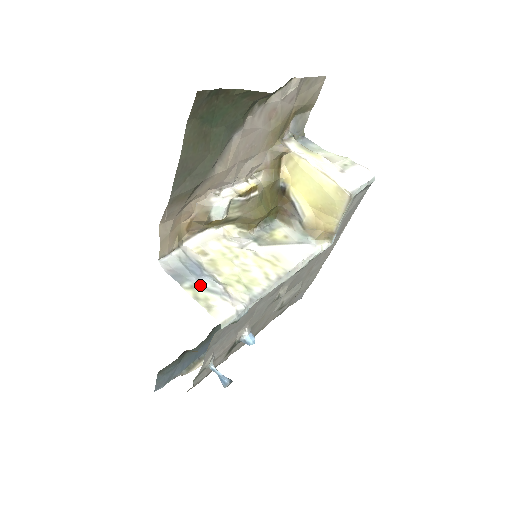
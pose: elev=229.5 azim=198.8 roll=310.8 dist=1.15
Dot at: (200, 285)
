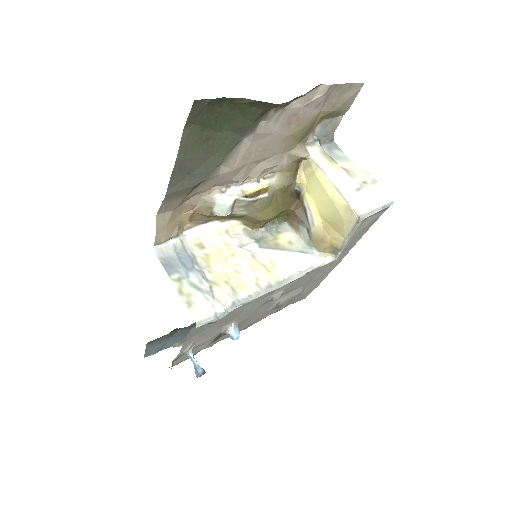
Dot at: (188, 279)
